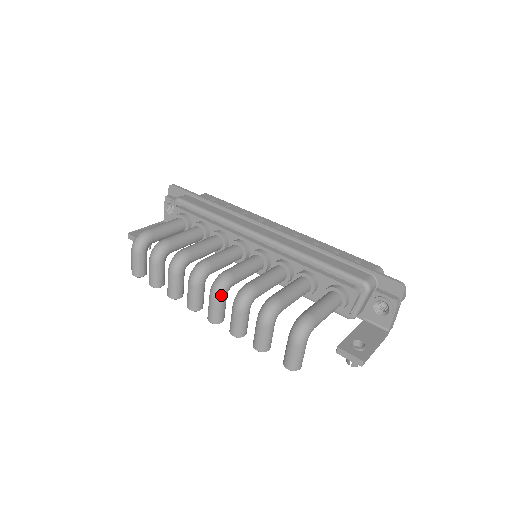
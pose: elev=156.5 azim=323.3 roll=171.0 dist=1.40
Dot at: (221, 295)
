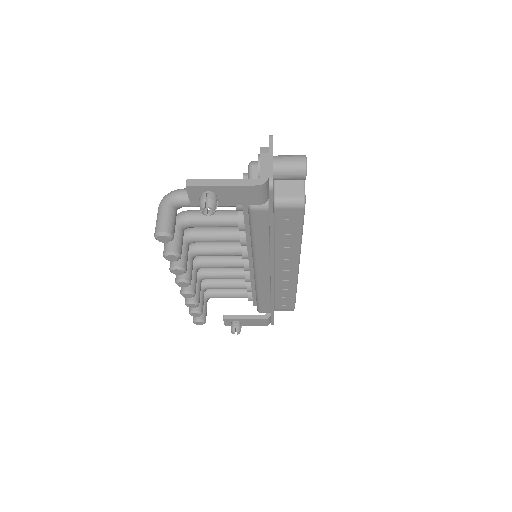
Dot at: occluded
